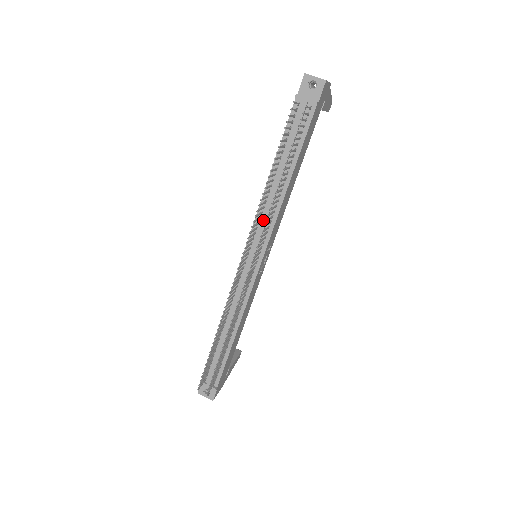
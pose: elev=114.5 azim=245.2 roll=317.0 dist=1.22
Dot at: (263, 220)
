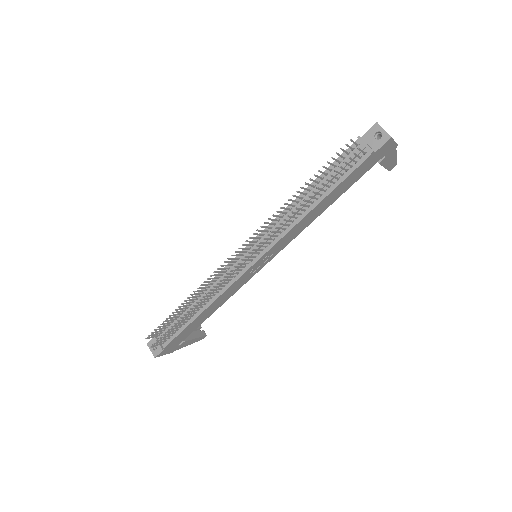
Dot at: occluded
